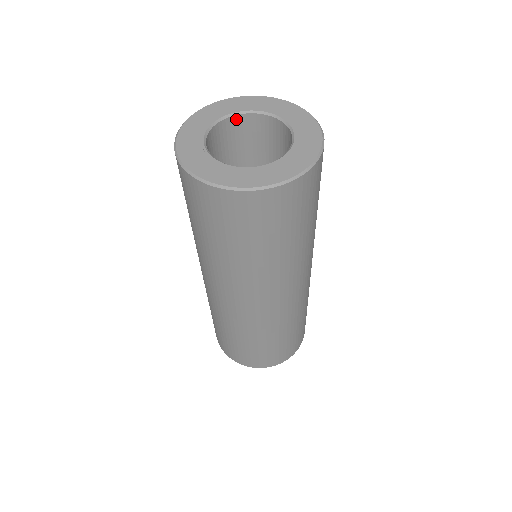
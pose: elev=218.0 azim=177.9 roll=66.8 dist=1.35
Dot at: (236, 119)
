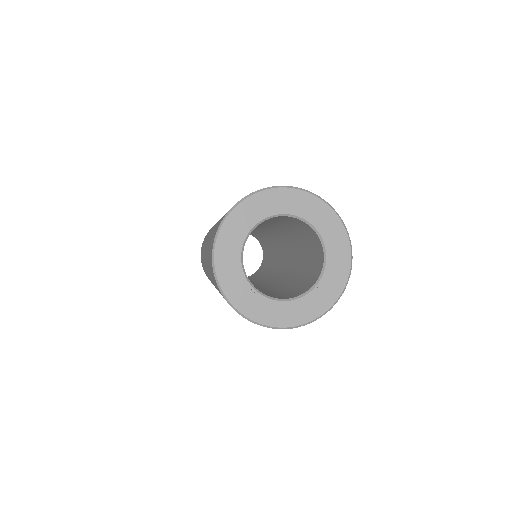
Dot at: (255, 227)
